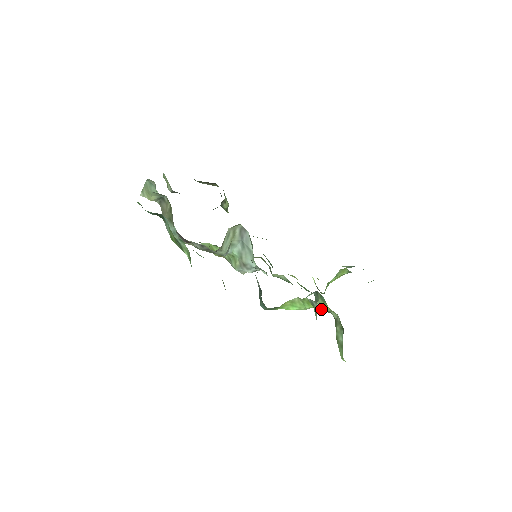
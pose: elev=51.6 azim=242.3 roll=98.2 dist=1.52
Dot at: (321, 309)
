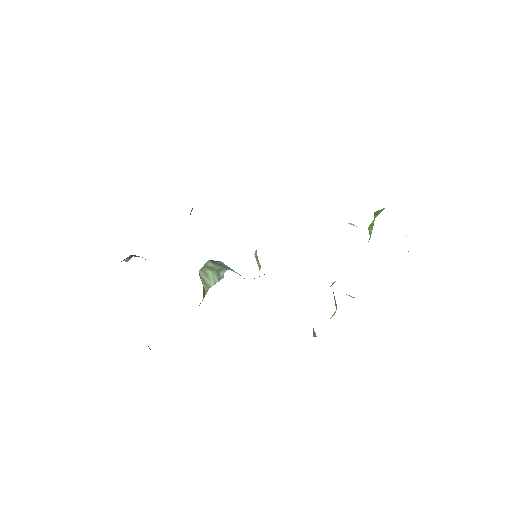
Dot at: (352, 297)
